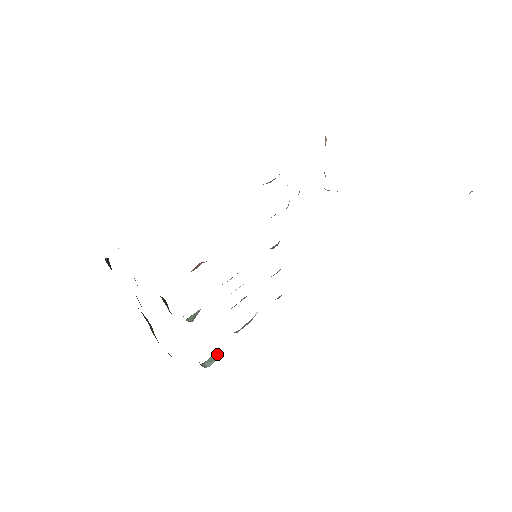
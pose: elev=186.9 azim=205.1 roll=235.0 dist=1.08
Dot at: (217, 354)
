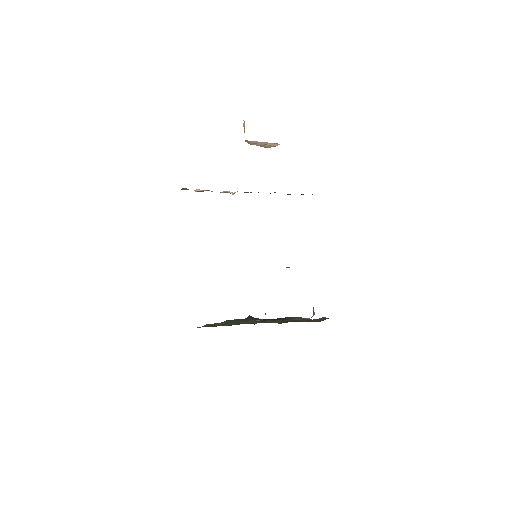
Dot at: occluded
